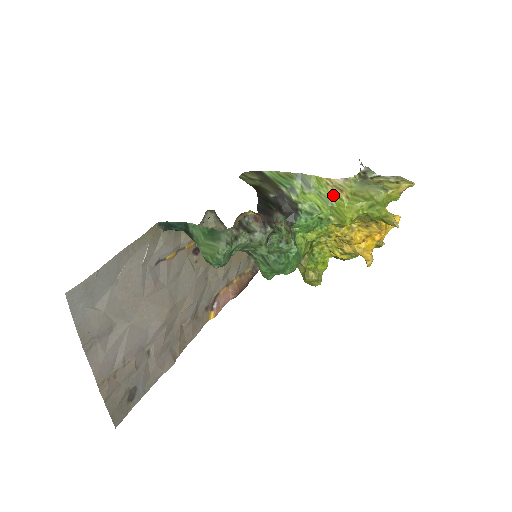
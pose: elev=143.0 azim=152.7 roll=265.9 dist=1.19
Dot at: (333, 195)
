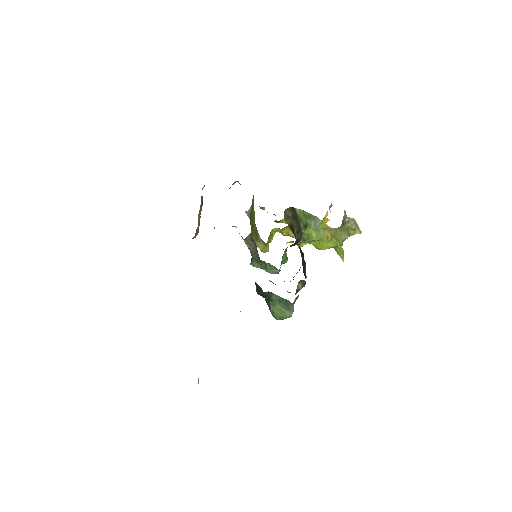
Dot at: (325, 236)
